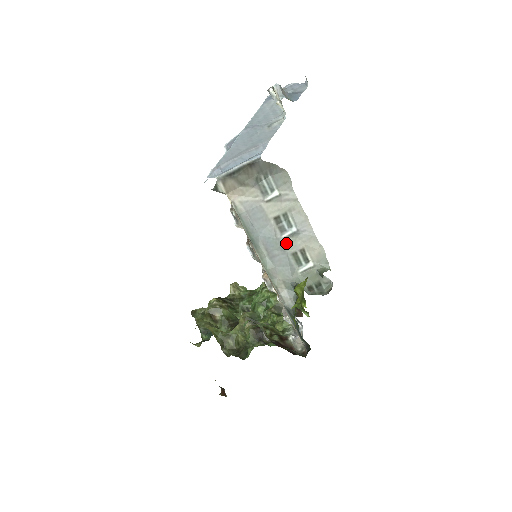
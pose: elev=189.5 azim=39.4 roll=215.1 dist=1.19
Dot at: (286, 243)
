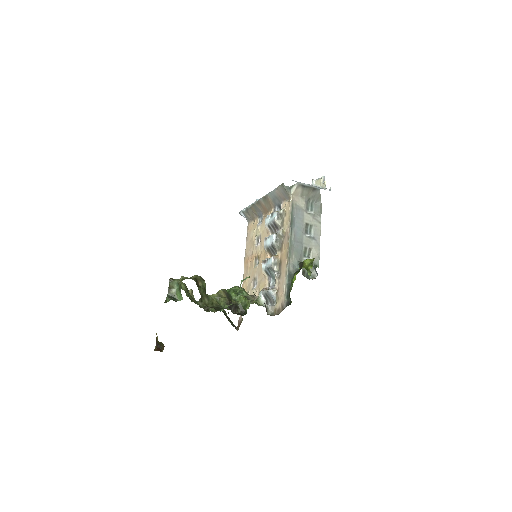
Dot at: (305, 239)
